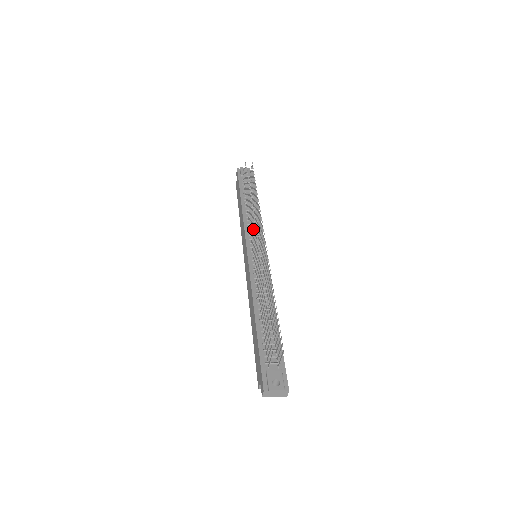
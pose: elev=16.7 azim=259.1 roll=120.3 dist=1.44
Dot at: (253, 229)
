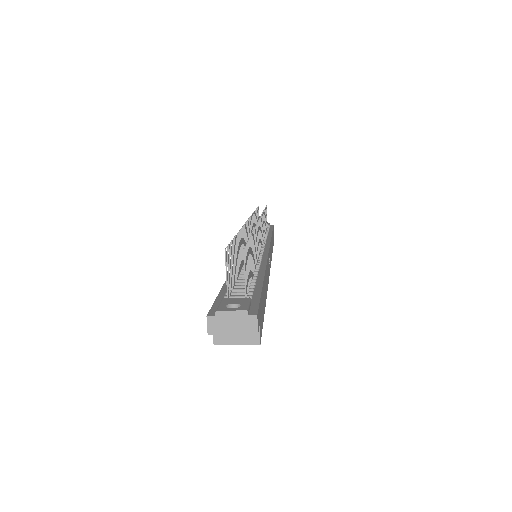
Dot at: occluded
